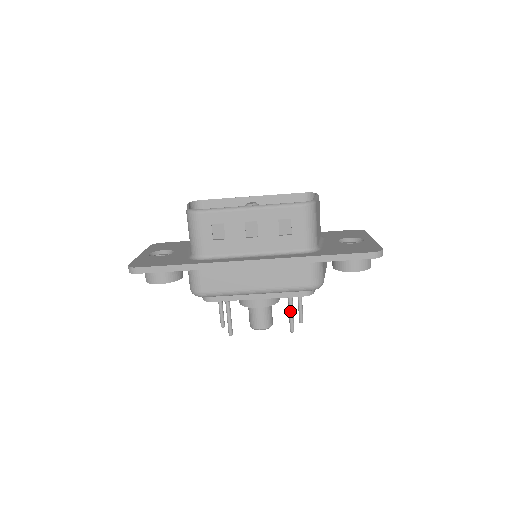
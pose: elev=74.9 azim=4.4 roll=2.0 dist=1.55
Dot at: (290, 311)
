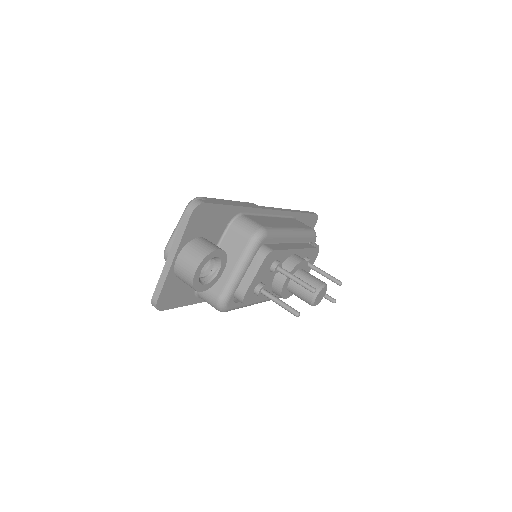
Dot at: (321, 270)
